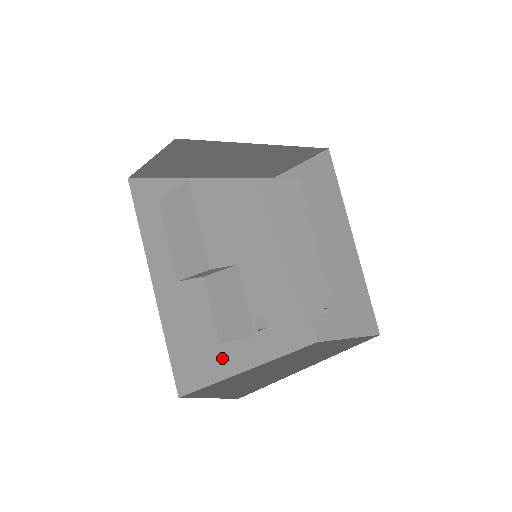
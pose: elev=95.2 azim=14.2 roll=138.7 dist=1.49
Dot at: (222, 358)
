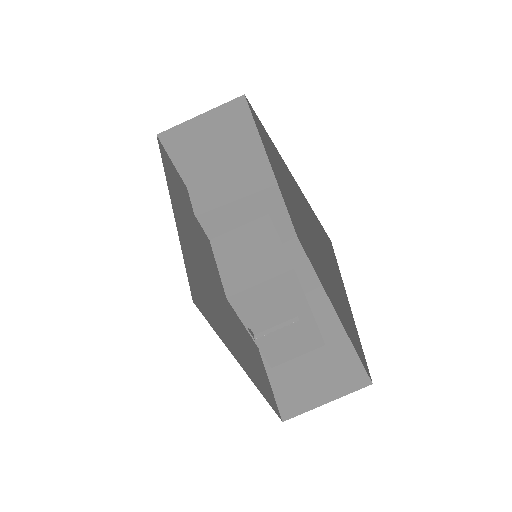
Dot at: (221, 325)
